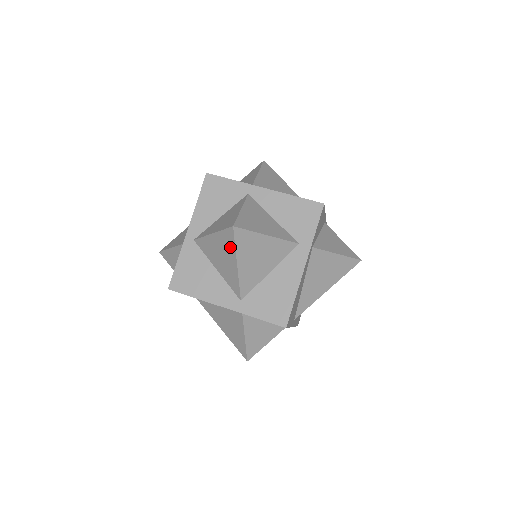
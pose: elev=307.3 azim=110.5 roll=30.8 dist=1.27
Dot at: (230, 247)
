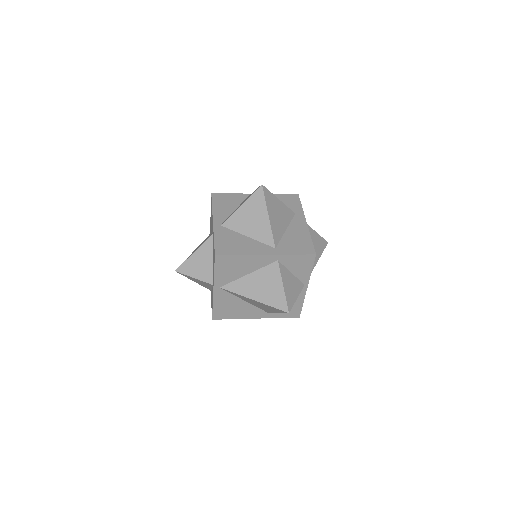
Dot at: (260, 204)
